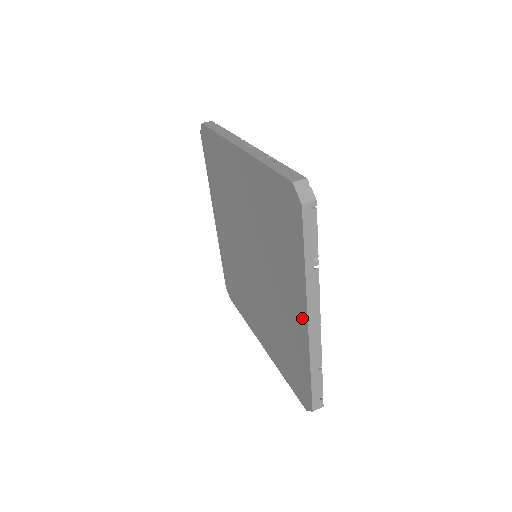
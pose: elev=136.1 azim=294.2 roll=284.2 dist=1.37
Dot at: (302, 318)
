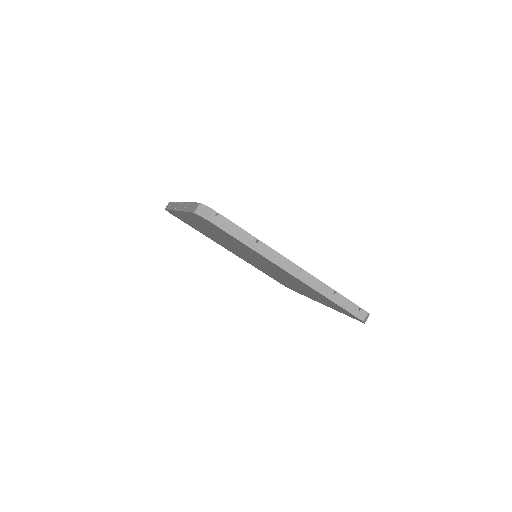
Dot at: (288, 274)
